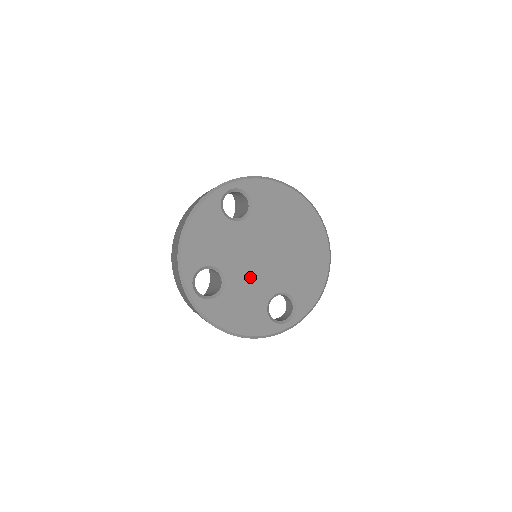
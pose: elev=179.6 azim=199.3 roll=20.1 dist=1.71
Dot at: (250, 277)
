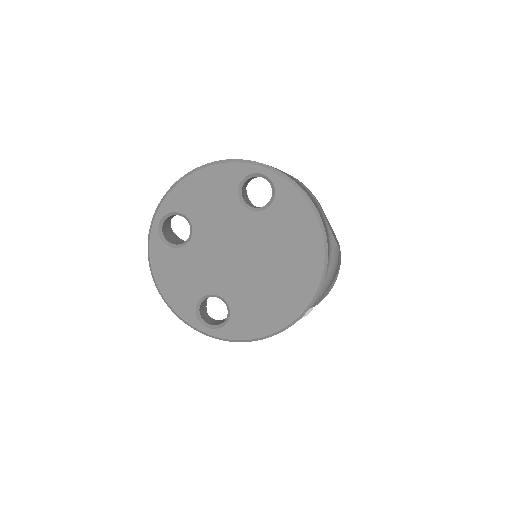
Dot at: (211, 260)
